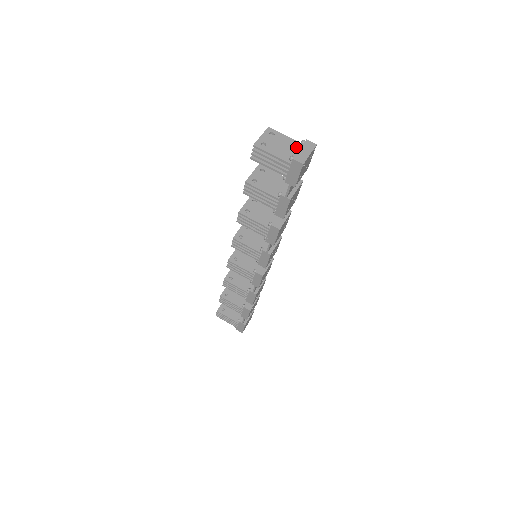
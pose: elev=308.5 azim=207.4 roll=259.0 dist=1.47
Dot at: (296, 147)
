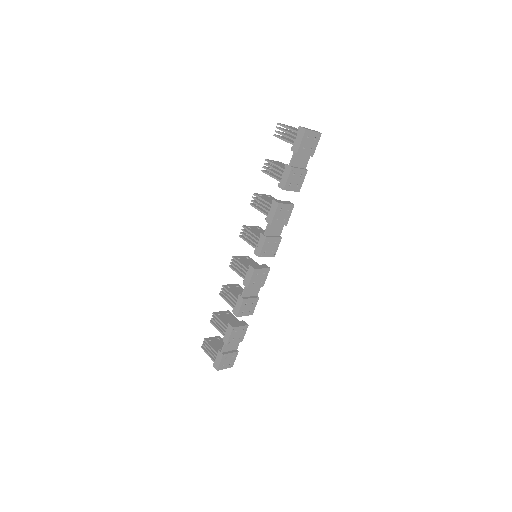
Dot at: occluded
